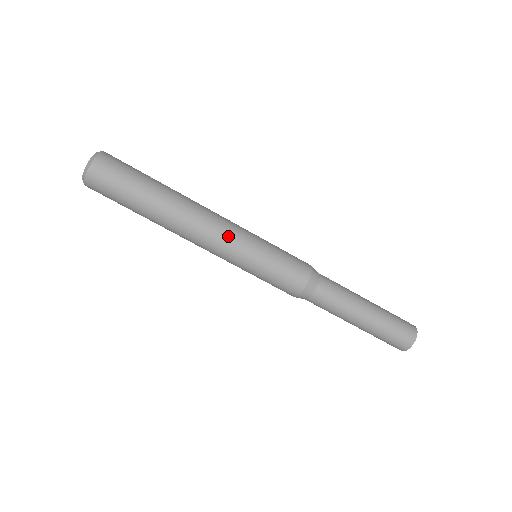
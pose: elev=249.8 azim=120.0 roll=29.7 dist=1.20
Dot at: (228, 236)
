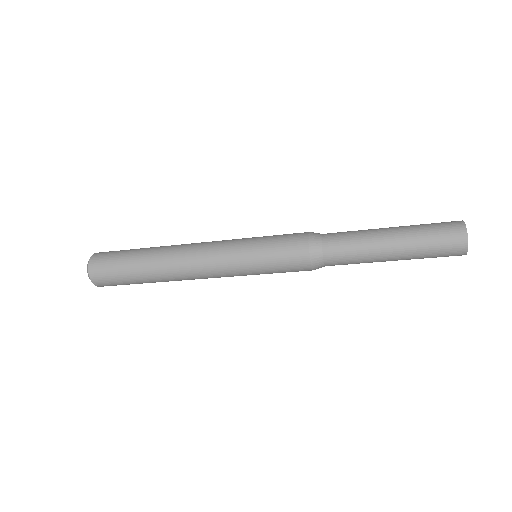
Dot at: (216, 267)
